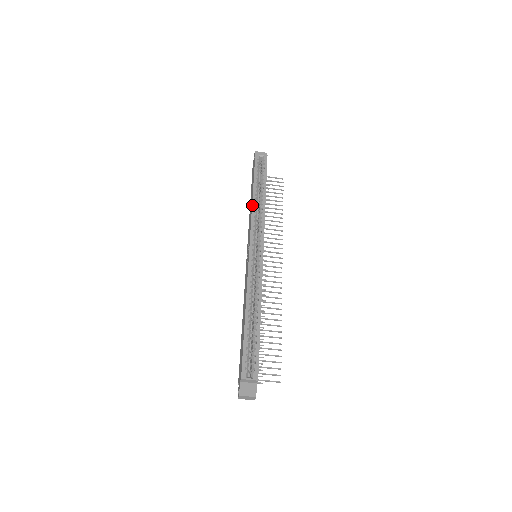
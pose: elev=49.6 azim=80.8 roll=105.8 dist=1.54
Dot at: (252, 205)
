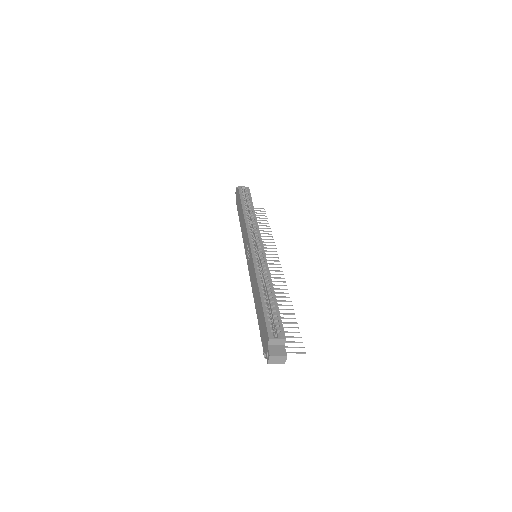
Dot at: (244, 217)
